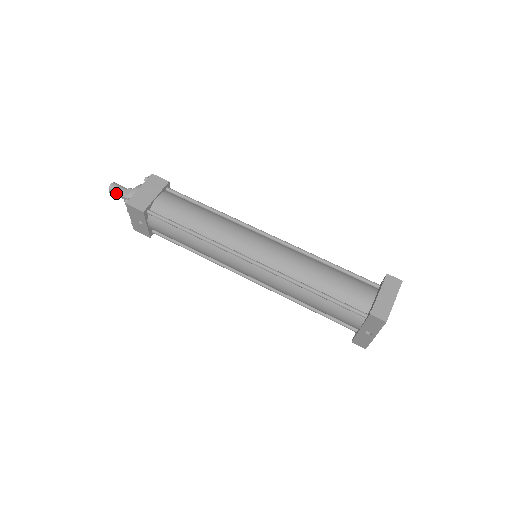
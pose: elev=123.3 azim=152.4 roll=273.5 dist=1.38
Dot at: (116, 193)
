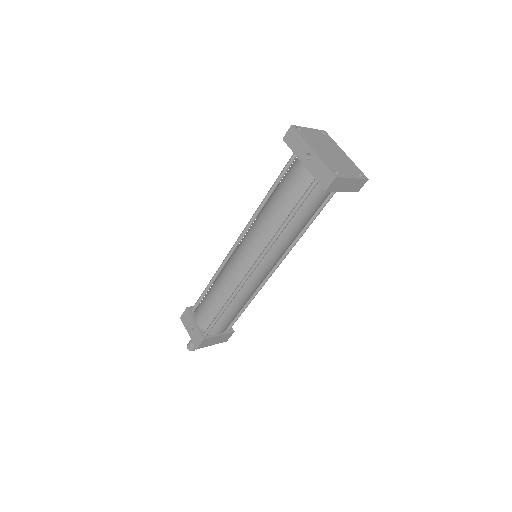
Dot at: (190, 342)
